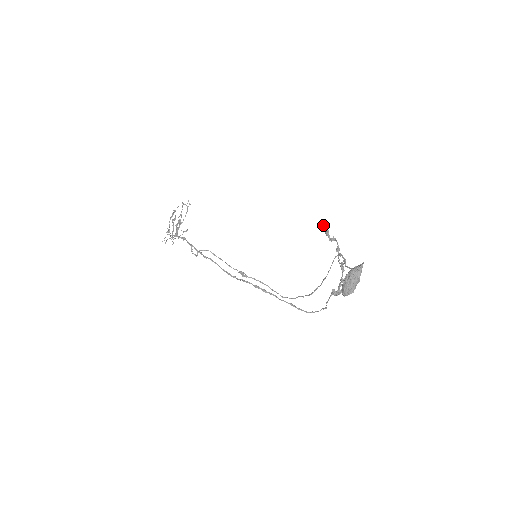
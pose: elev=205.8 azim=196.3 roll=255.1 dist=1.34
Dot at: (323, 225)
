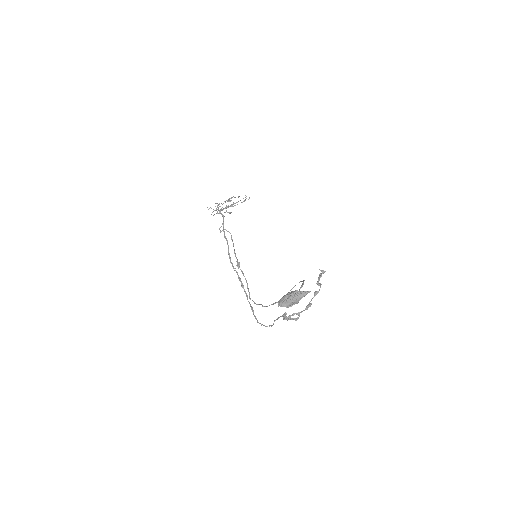
Dot at: (321, 270)
